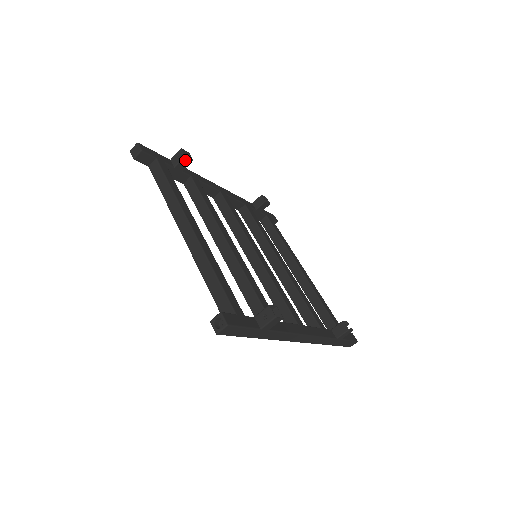
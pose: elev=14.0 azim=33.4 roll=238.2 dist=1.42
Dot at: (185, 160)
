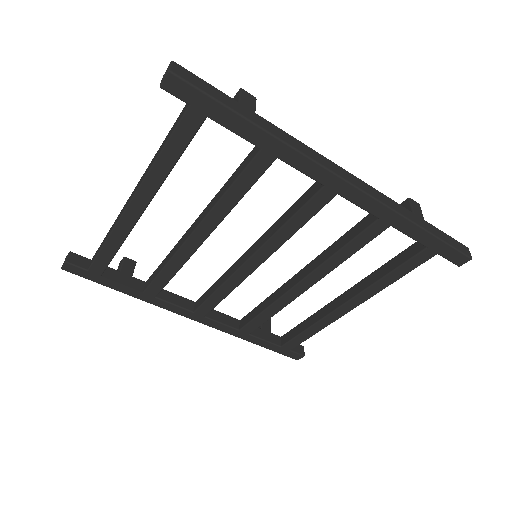
Dot at: (127, 262)
